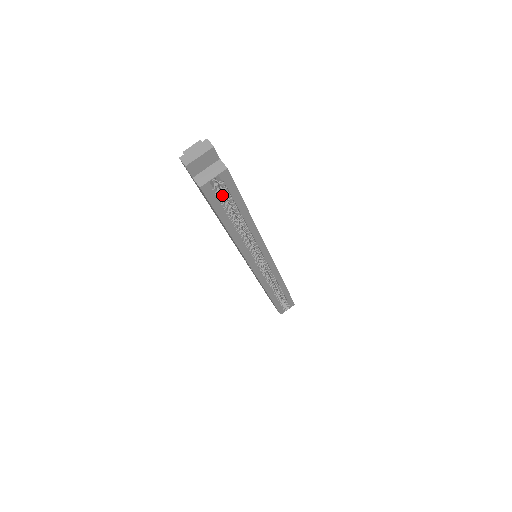
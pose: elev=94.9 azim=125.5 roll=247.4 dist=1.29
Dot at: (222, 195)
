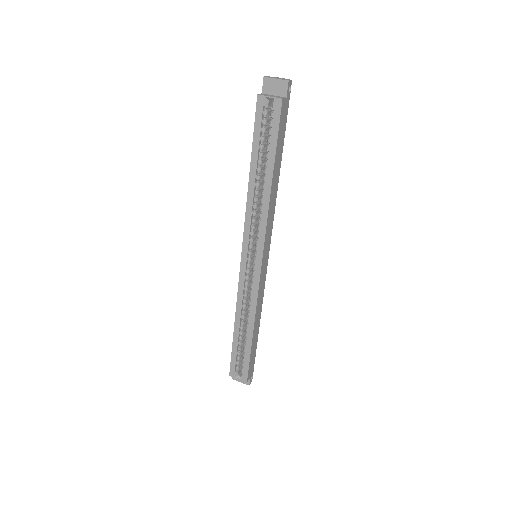
Dot at: occluded
